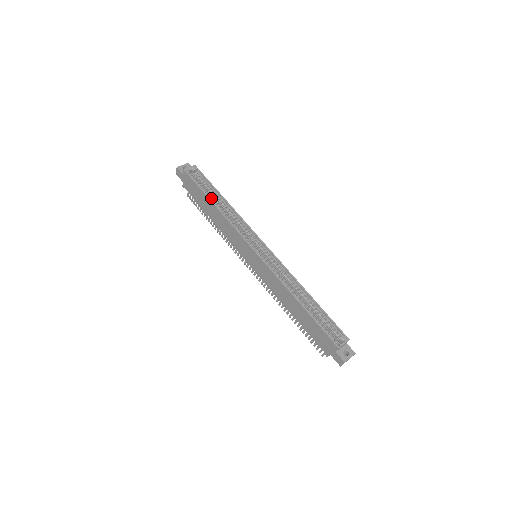
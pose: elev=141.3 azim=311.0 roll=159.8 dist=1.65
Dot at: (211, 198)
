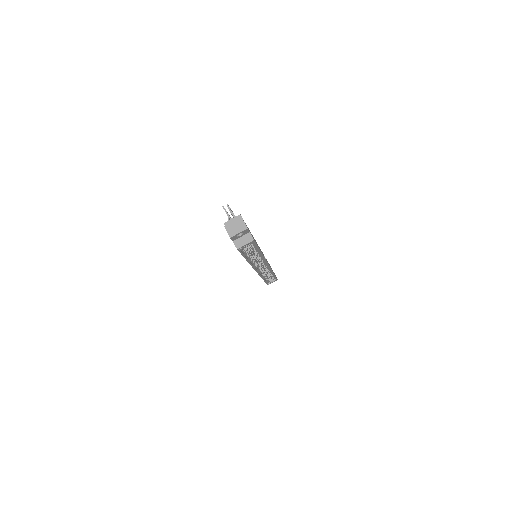
Dot at: (248, 256)
